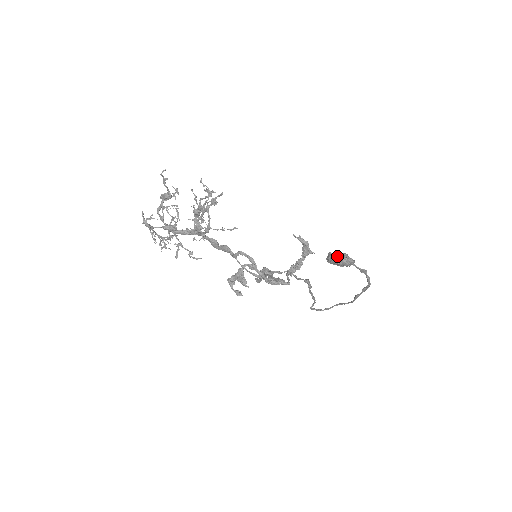
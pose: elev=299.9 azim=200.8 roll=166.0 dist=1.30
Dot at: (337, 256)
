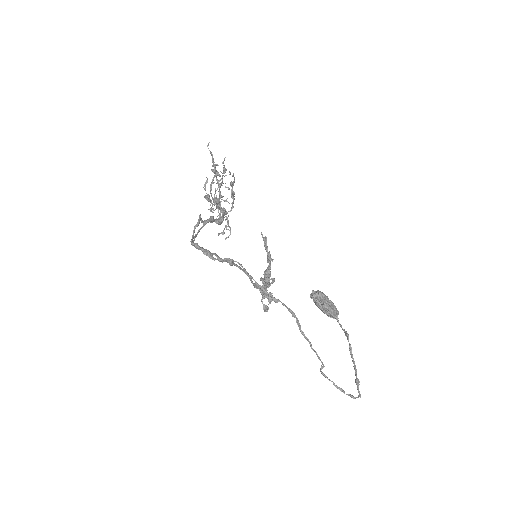
Dot at: (315, 292)
